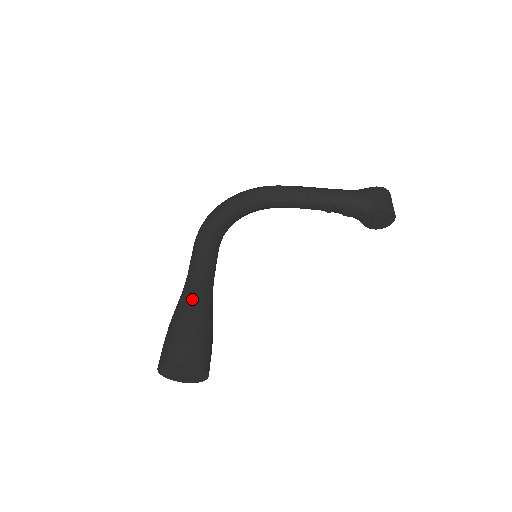
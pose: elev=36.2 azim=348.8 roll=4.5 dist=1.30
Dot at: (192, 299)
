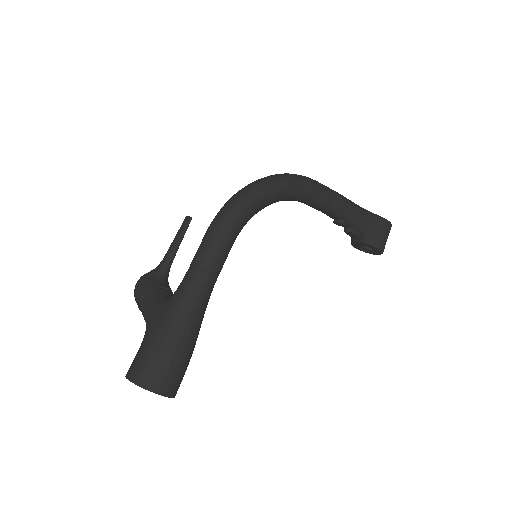
Dot at: (190, 318)
